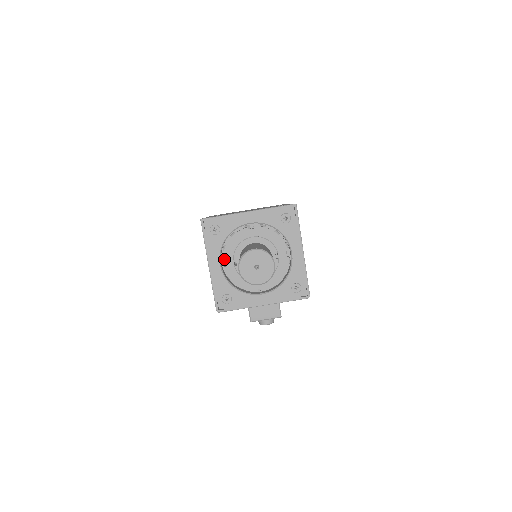
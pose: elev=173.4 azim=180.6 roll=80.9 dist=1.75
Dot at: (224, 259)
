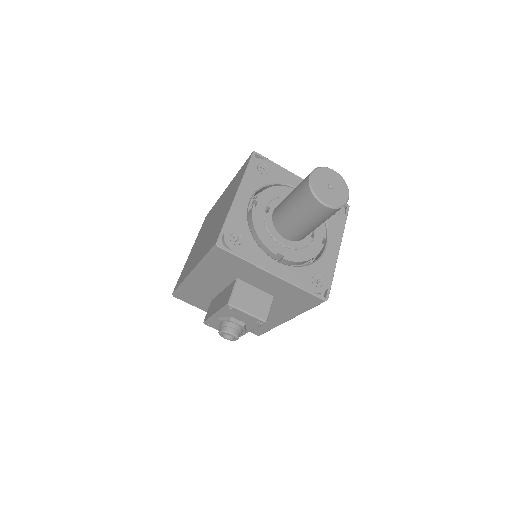
Dot at: (257, 199)
